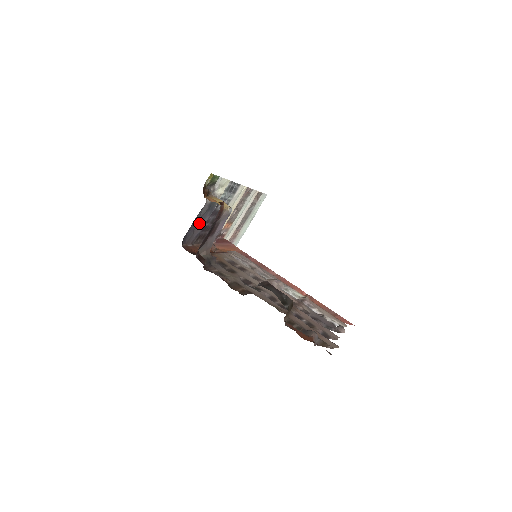
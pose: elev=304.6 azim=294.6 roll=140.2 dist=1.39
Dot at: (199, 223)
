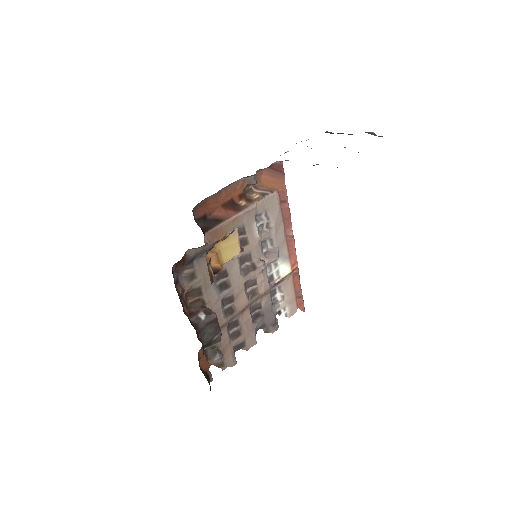
Dot at: occluded
